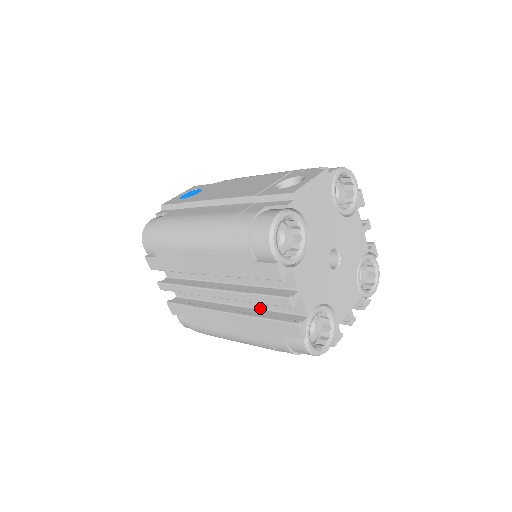
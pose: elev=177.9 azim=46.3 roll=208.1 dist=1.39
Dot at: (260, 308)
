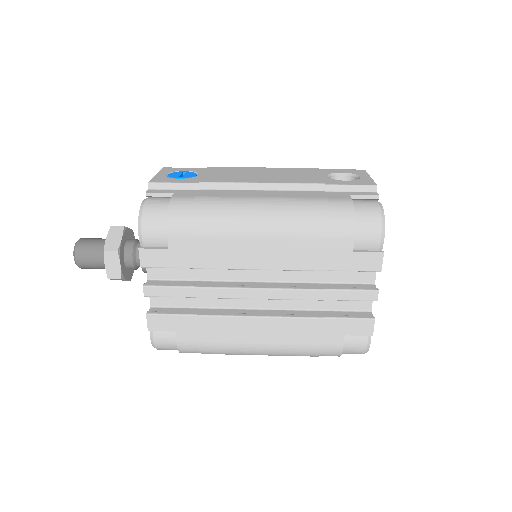
Dot at: (306, 309)
